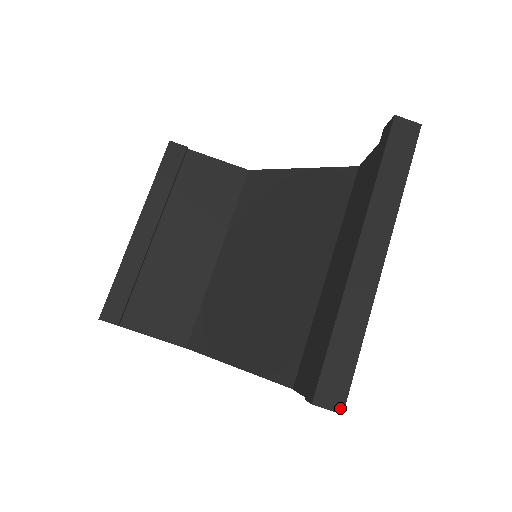
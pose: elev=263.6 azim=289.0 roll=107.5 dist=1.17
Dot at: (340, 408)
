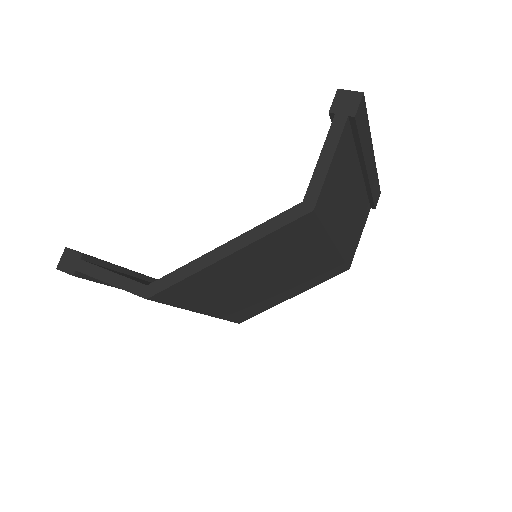
Dot at: (360, 94)
